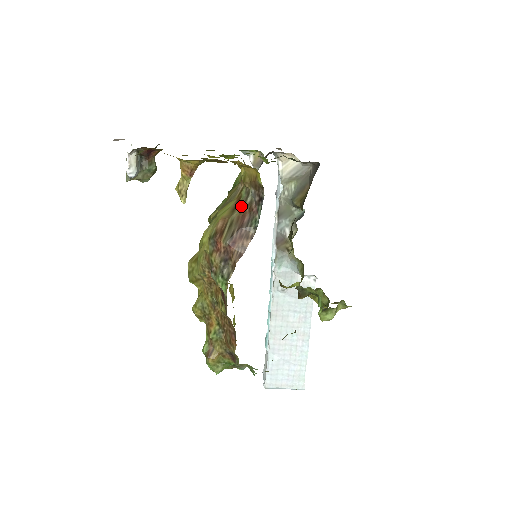
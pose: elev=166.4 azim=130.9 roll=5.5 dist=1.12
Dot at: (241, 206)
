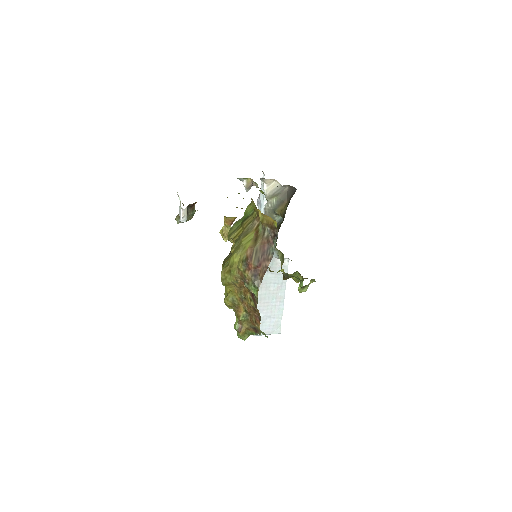
Dot at: (261, 238)
